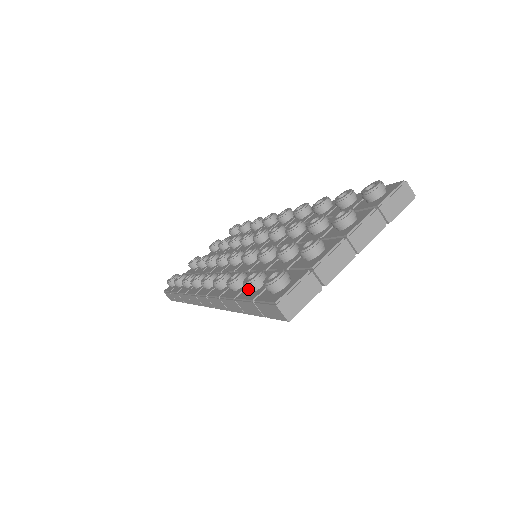
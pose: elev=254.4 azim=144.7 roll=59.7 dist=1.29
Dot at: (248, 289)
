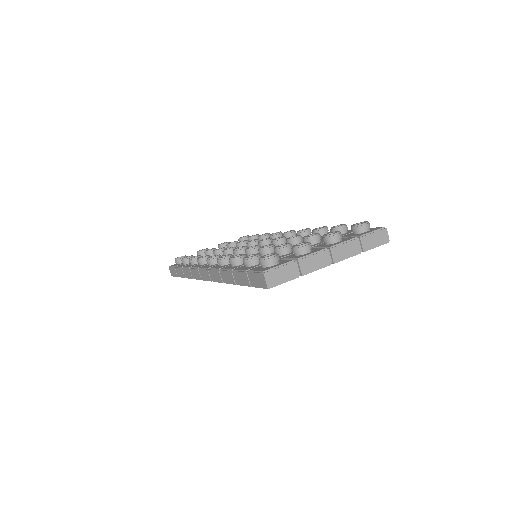
Dot at: (245, 263)
